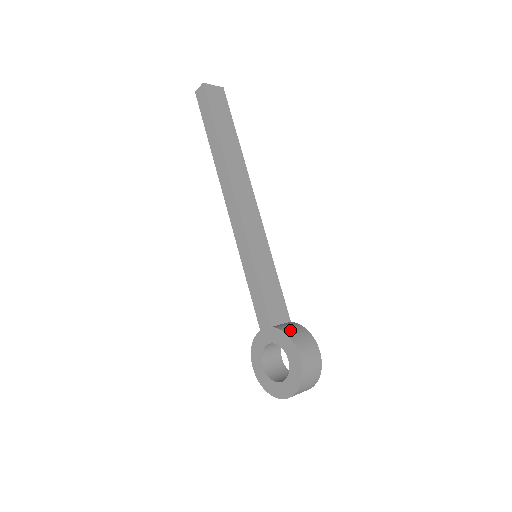
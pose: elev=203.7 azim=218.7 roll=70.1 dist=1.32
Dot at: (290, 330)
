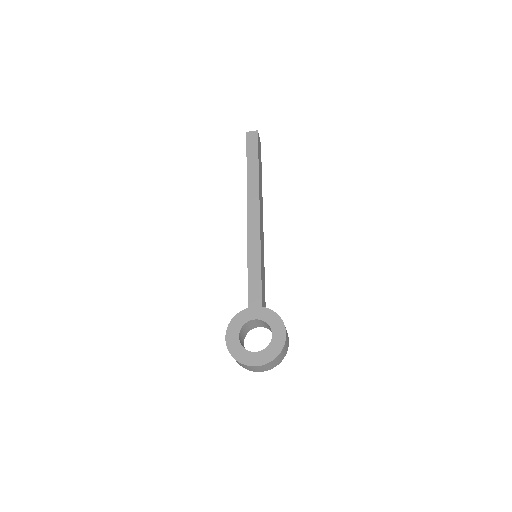
Dot at: occluded
